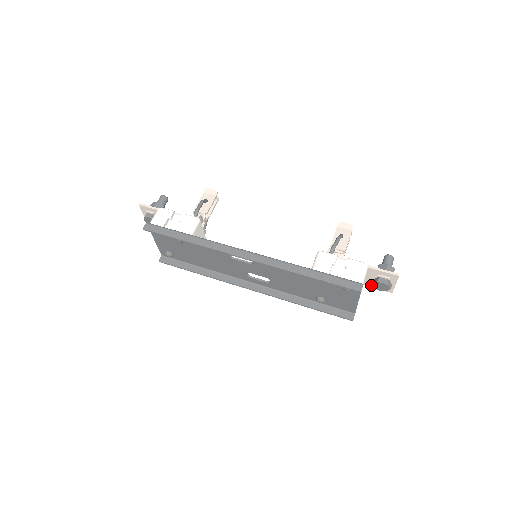
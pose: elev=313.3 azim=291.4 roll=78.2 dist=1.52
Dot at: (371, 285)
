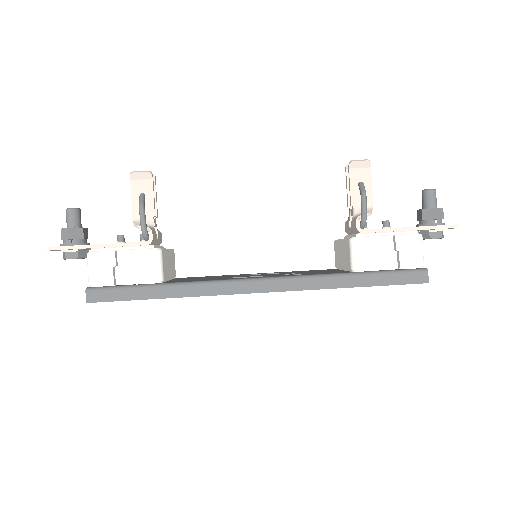
Dot at: occluded
